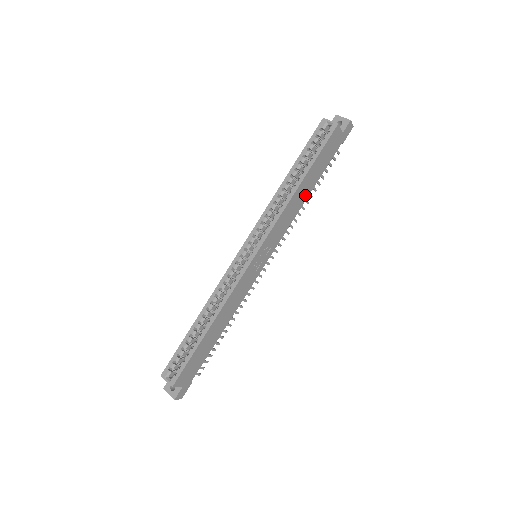
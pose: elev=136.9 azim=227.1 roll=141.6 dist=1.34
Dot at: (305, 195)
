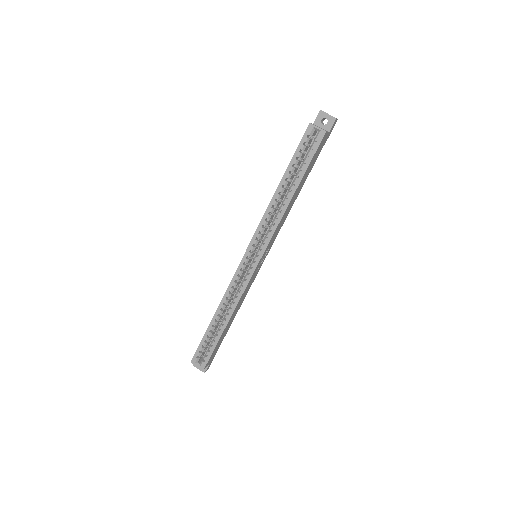
Dot at: (296, 197)
